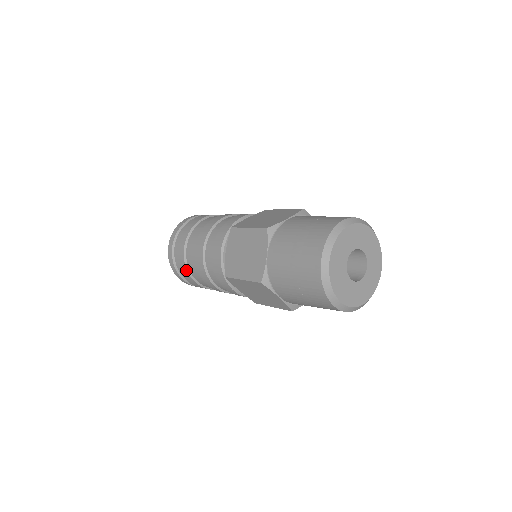
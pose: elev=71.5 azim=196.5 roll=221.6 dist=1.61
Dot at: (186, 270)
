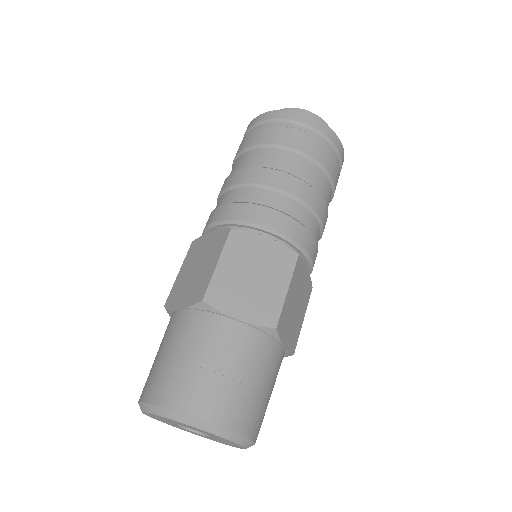
Dot at: (233, 162)
